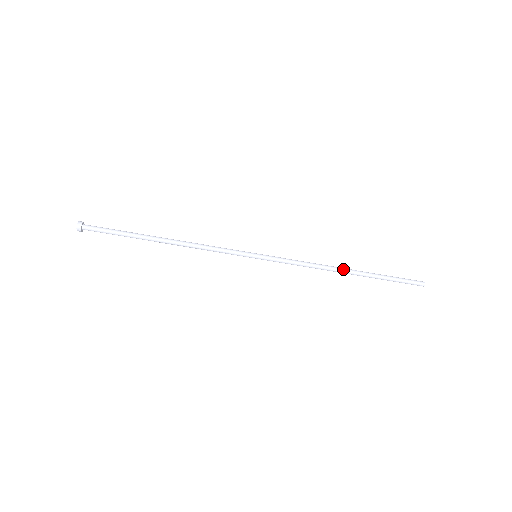
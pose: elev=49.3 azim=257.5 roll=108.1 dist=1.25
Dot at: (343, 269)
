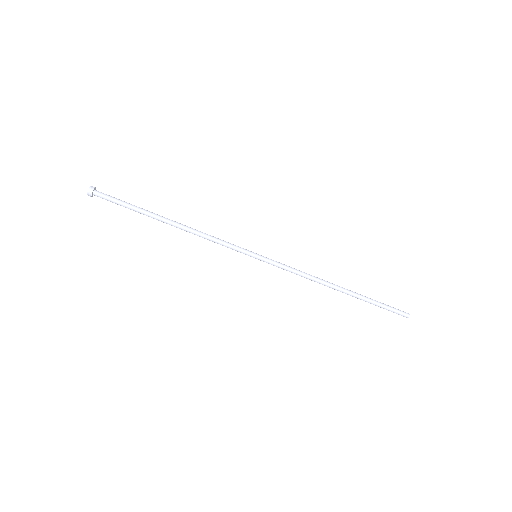
Dot at: (336, 286)
